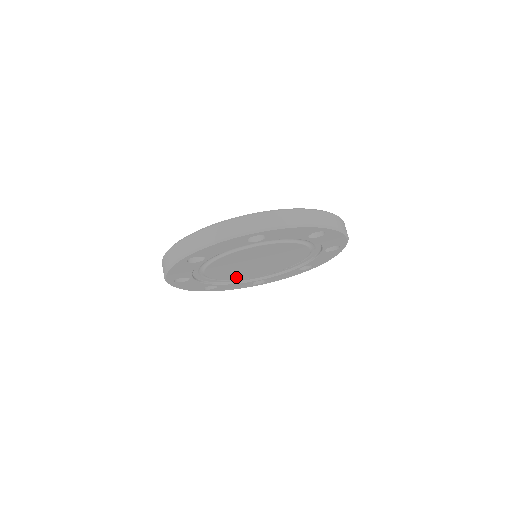
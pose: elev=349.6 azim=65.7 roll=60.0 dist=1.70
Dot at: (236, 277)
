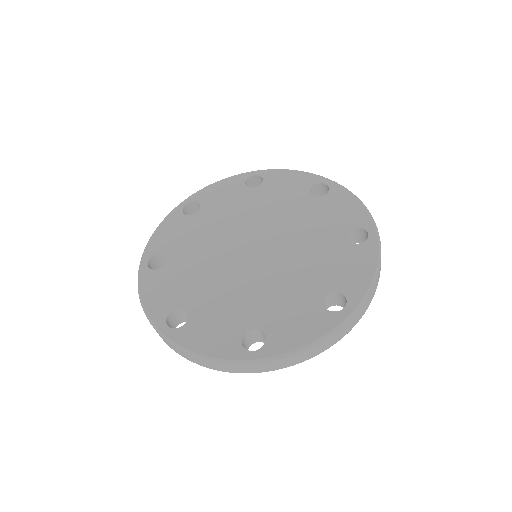
Dot at: occluded
